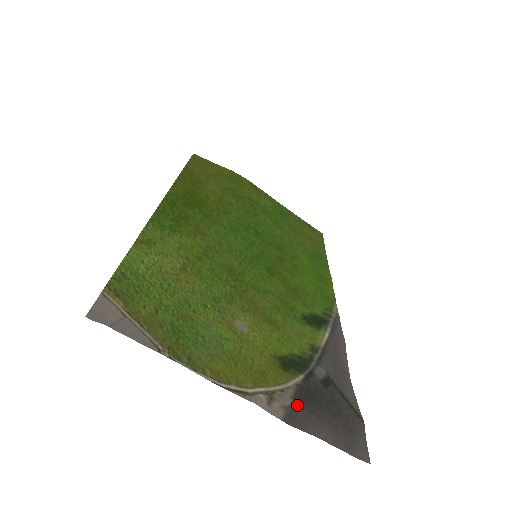
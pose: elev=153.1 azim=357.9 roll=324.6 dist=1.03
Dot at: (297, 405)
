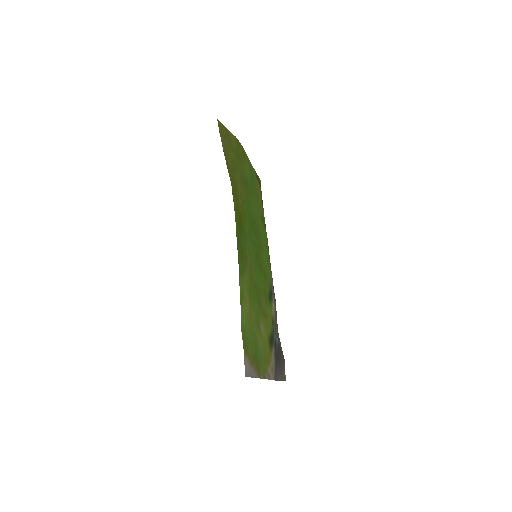
Dot at: (275, 368)
